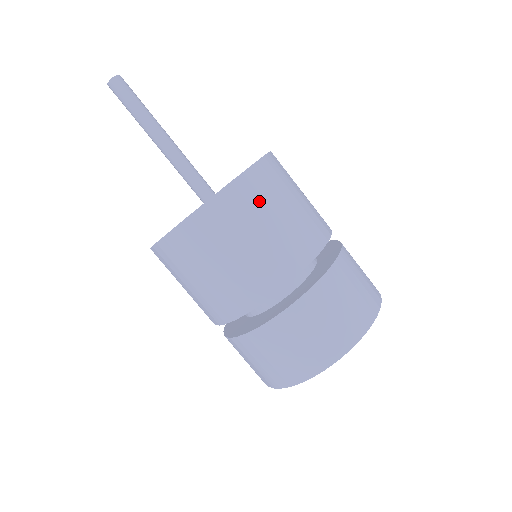
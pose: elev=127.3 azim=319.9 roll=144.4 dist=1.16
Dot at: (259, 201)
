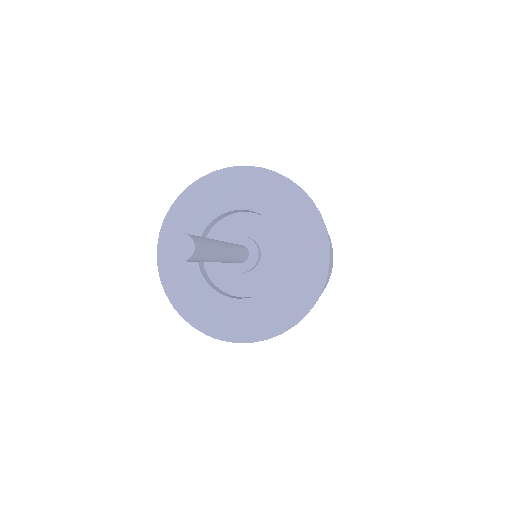
Dot at: occluded
